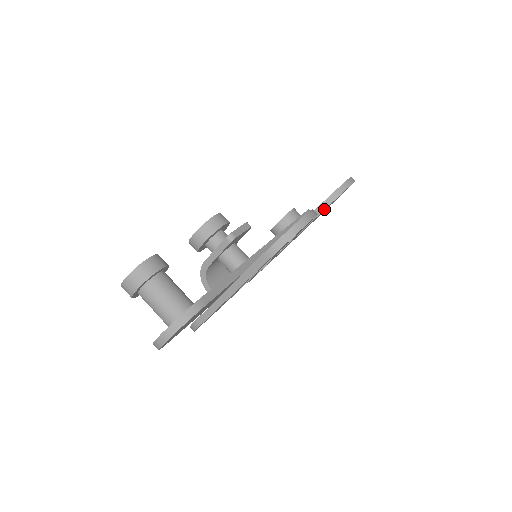
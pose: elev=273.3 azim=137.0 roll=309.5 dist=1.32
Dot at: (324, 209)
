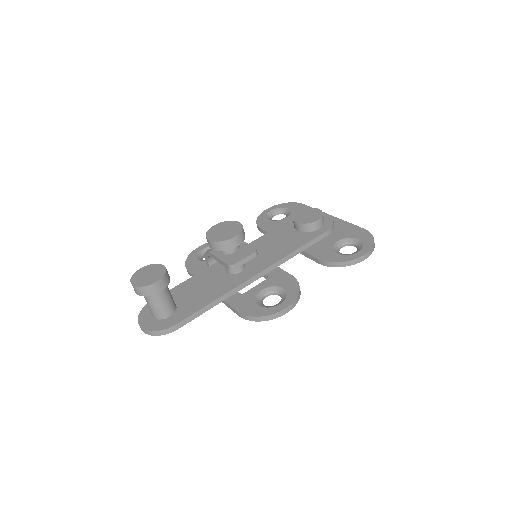
Dot at: (325, 265)
